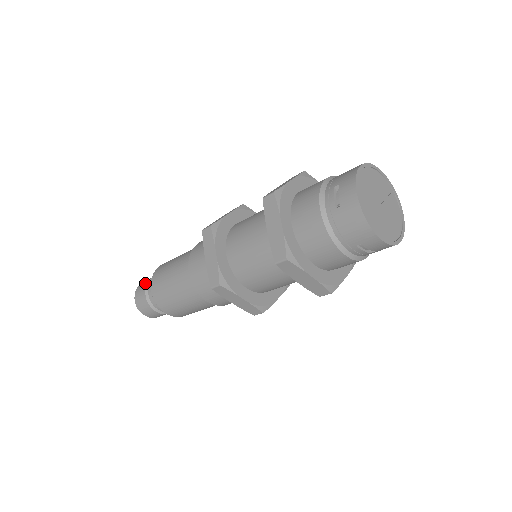
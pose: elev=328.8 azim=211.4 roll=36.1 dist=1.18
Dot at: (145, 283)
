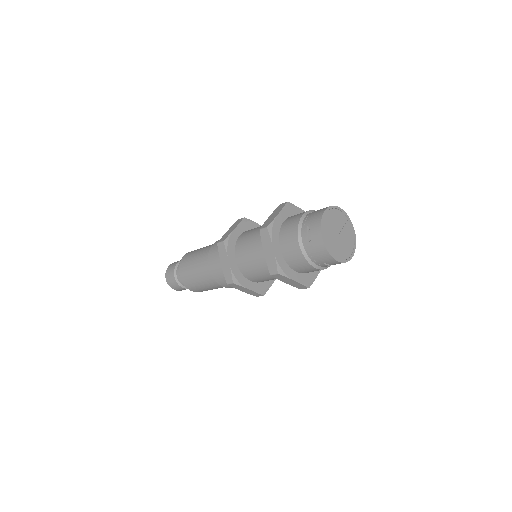
Dot at: (173, 267)
